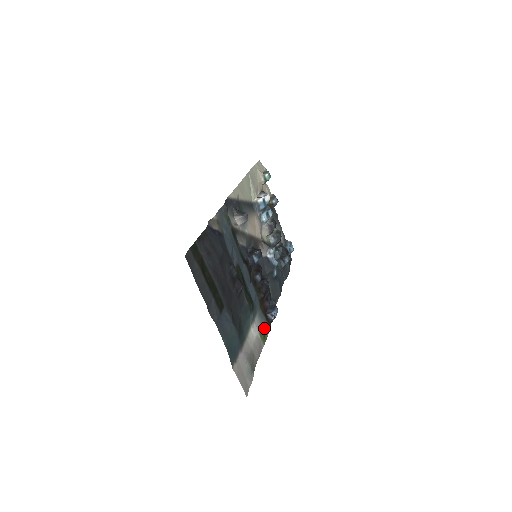
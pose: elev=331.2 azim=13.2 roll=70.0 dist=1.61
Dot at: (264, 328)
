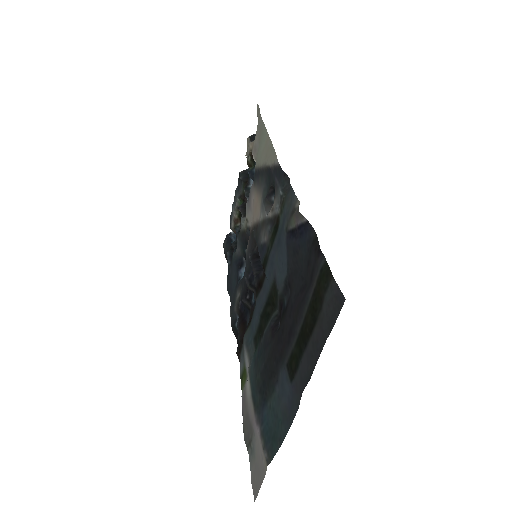
Dot at: (243, 366)
